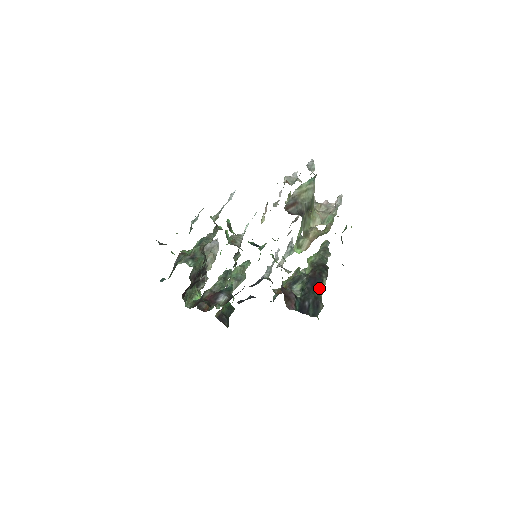
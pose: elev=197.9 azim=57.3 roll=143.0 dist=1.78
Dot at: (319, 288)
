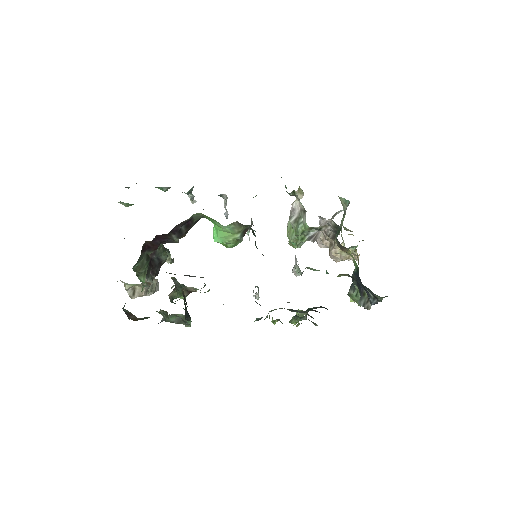
Dot at: occluded
